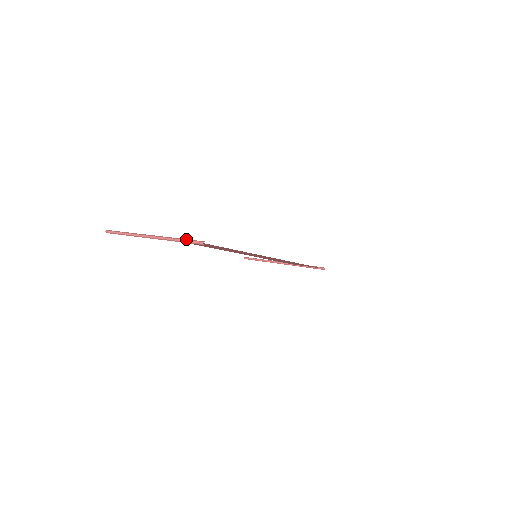
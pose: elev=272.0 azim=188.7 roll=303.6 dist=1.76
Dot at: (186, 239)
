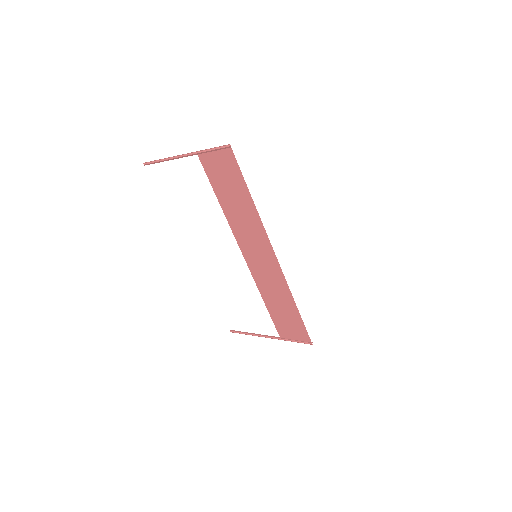
Dot at: (216, 148)
